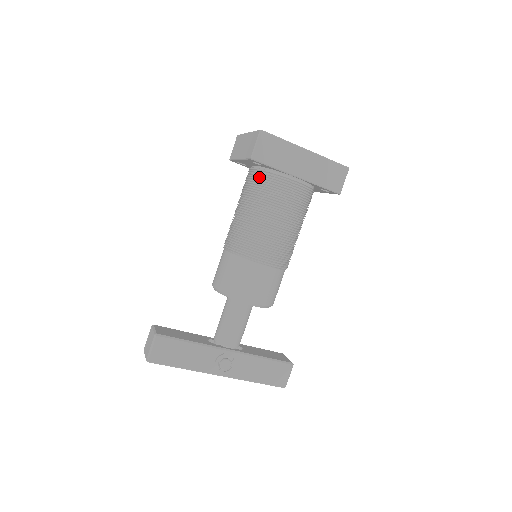
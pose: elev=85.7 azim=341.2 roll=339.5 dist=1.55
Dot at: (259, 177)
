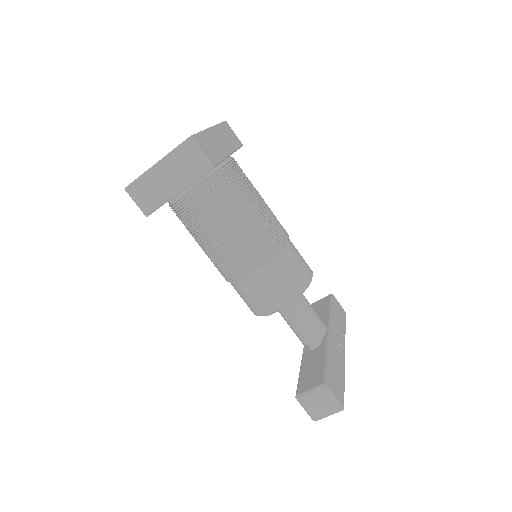
Dot at: (212, 186)
